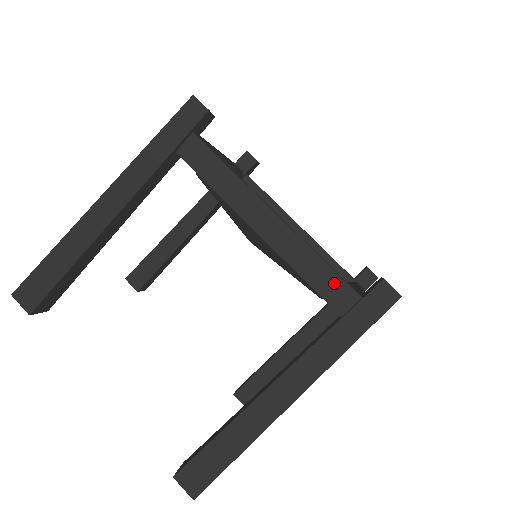
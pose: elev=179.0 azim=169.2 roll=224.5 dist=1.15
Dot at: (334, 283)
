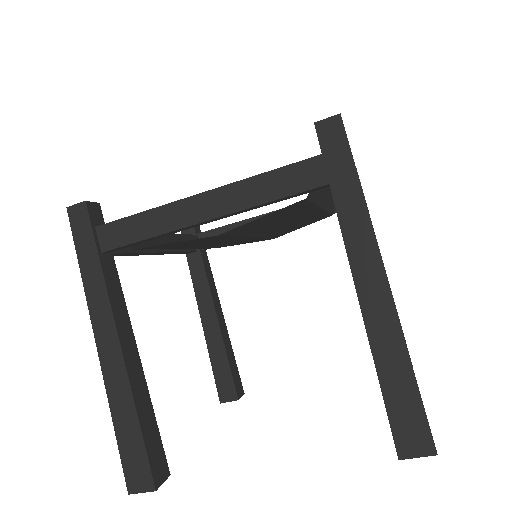
Dot at: (293, 173)
